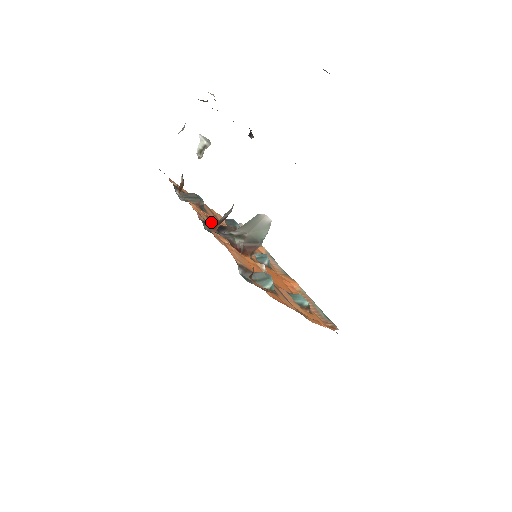
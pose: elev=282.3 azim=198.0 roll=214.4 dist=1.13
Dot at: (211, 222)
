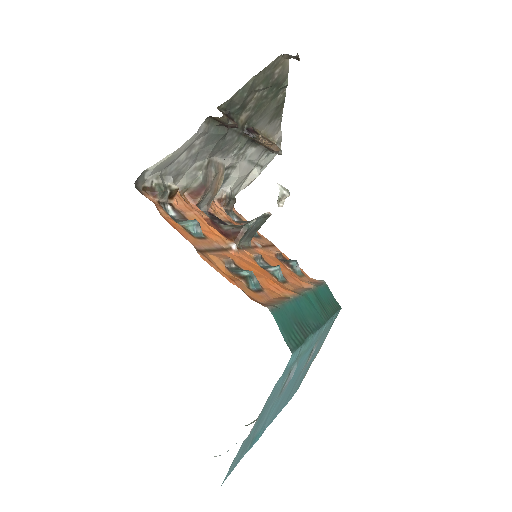
Dot at: (228, 223)
